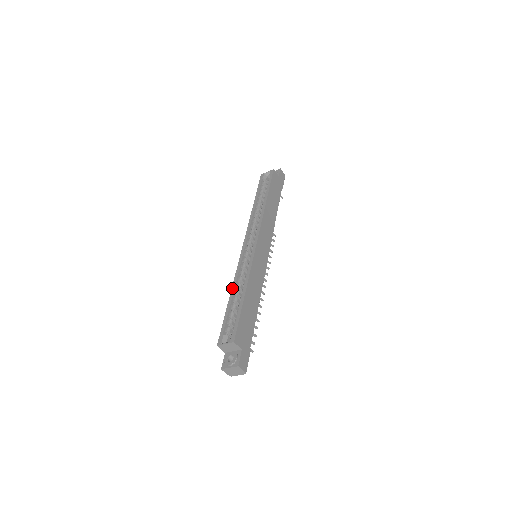
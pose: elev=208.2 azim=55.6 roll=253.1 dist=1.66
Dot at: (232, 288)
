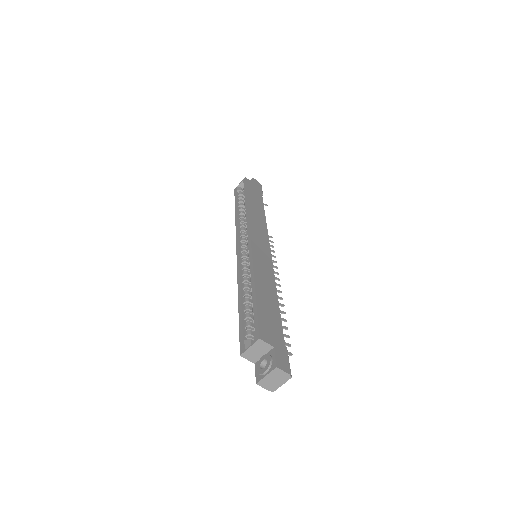
Dot at: (238, 291)
